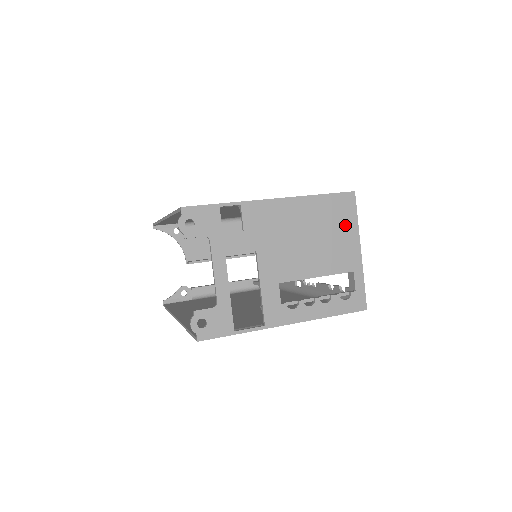
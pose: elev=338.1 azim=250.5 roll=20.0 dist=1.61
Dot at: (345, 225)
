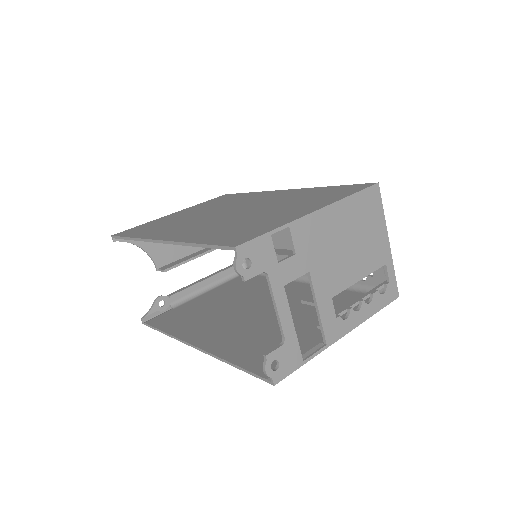
Dot at: (375, 220)
